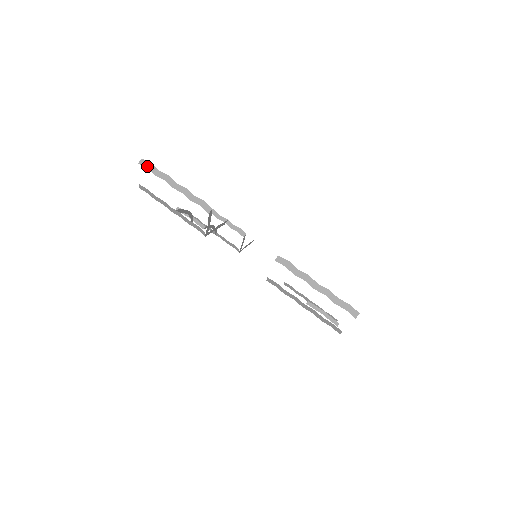
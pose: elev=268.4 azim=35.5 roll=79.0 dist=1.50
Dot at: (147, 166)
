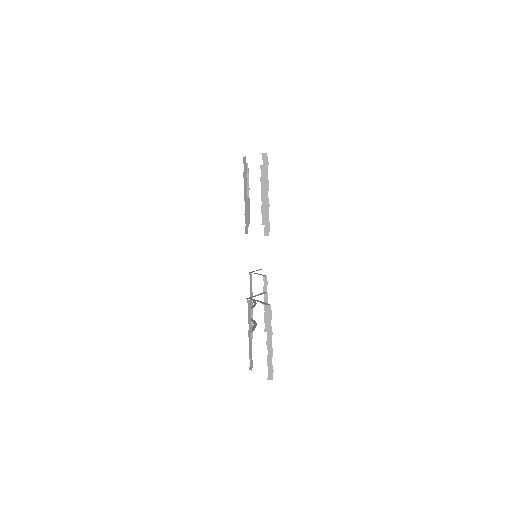
Dot at: (264, 162)
